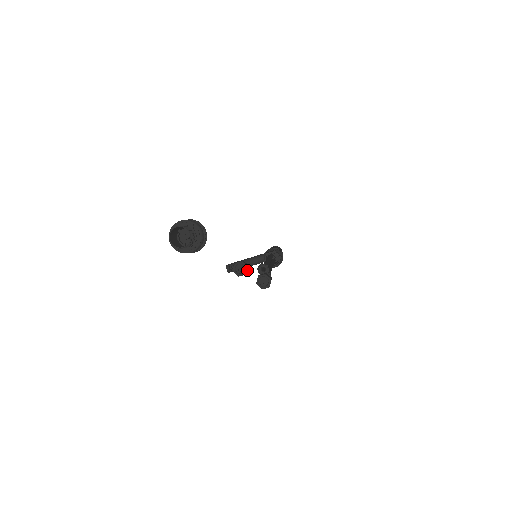
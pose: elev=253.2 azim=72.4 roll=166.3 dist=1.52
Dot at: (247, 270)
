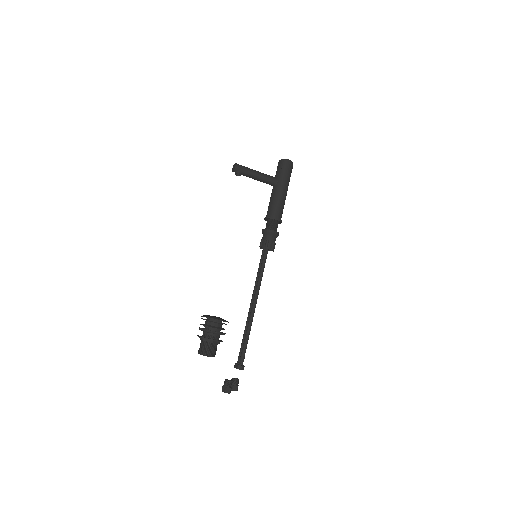
Dot at: occluded
